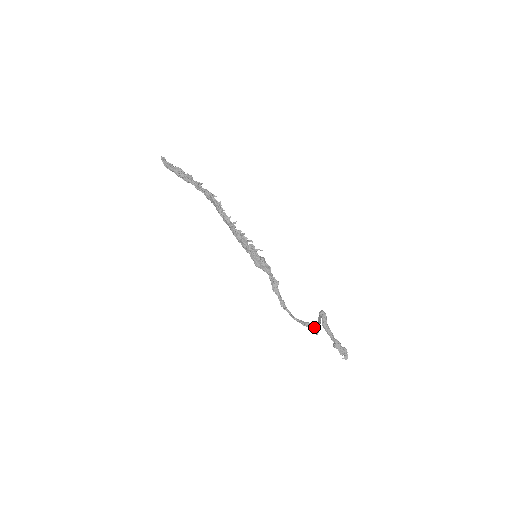
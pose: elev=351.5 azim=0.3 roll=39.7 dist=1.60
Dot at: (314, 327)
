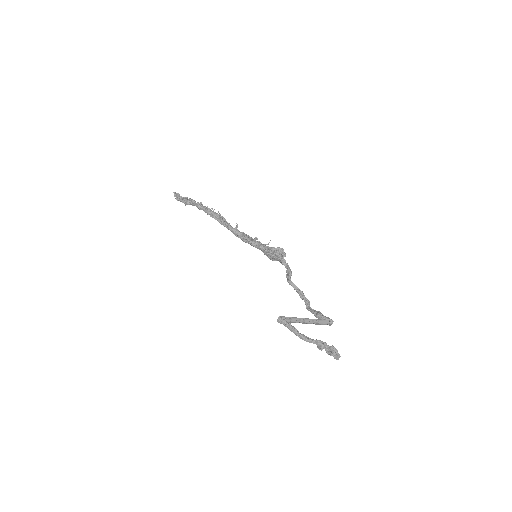
Dot at: (324, 317)
